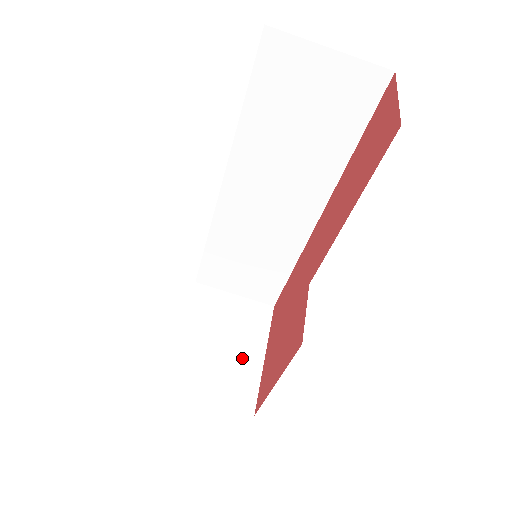
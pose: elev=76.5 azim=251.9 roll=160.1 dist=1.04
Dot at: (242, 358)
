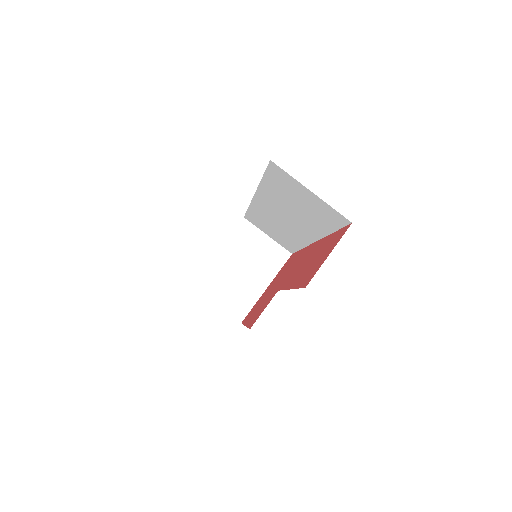
Dot at: (251, 284)
